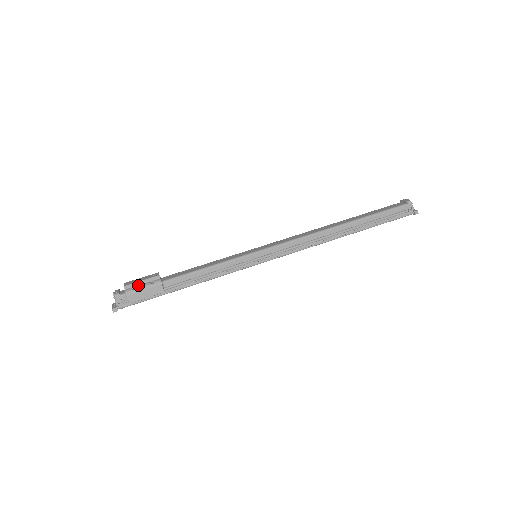
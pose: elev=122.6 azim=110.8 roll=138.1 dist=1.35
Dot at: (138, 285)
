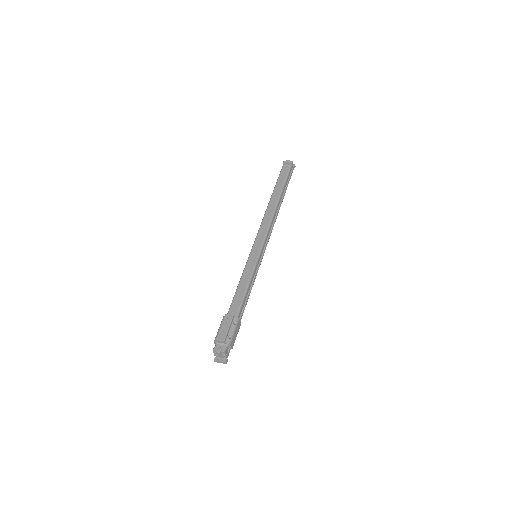
Dot at: (229, 333)
